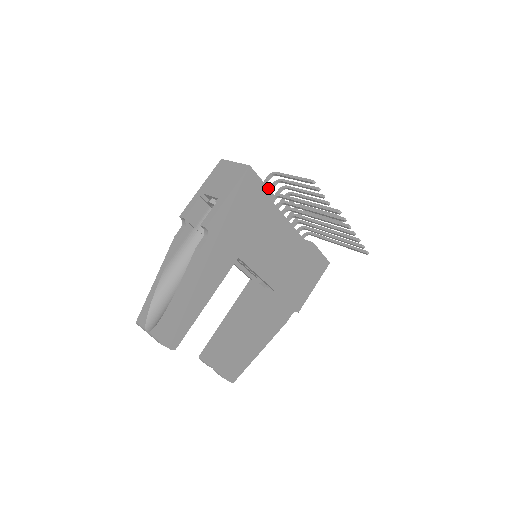
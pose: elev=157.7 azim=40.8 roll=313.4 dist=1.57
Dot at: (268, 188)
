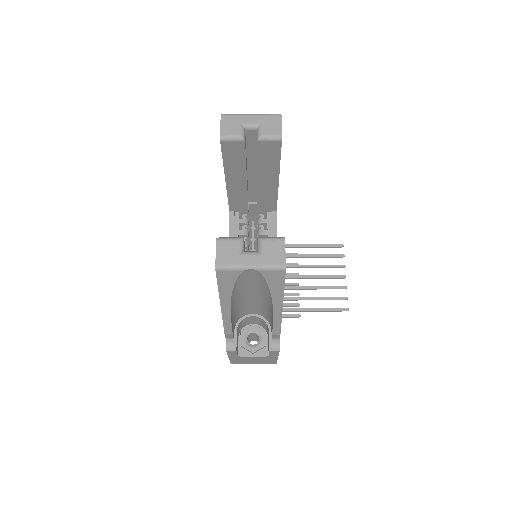
Dot at: occluded
